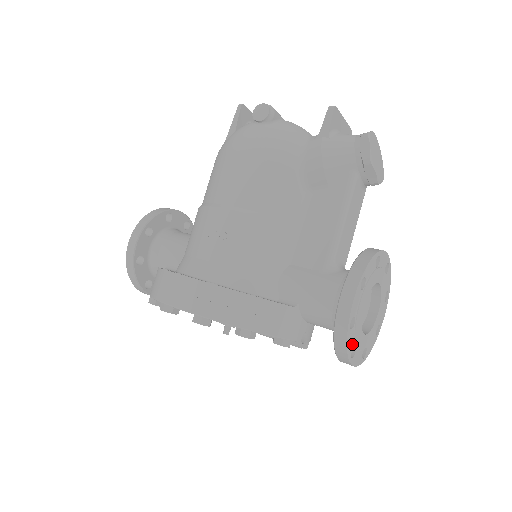
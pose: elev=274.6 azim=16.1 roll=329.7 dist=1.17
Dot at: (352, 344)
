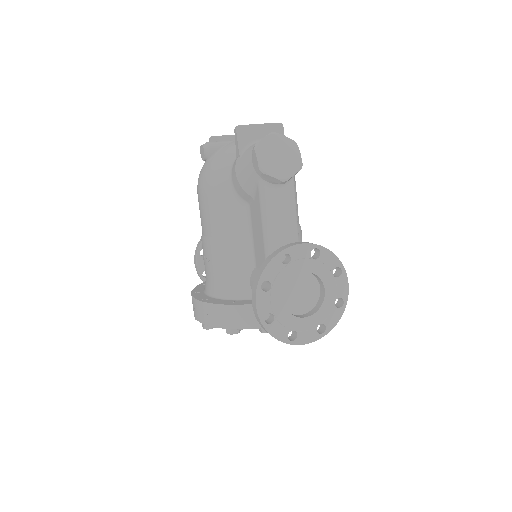
Dot at: (284, 331)
